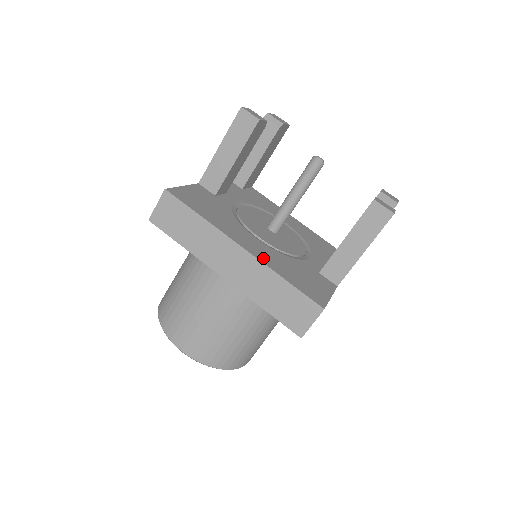
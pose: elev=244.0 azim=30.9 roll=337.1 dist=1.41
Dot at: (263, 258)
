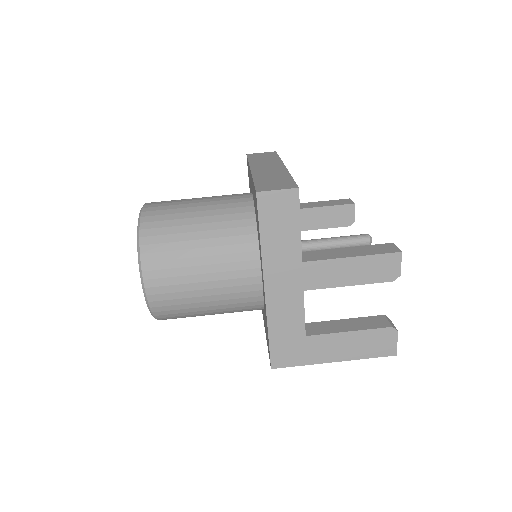
Dot at: occluded
